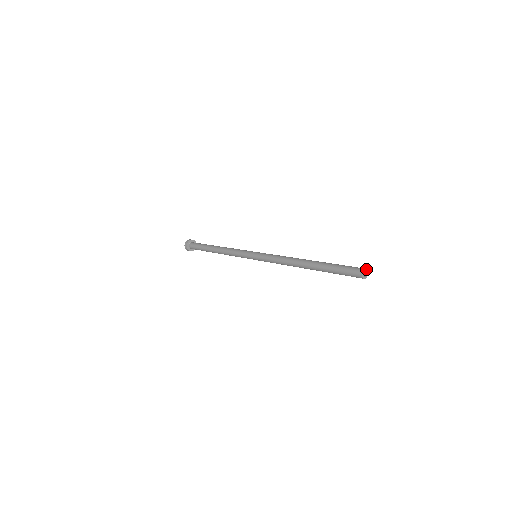
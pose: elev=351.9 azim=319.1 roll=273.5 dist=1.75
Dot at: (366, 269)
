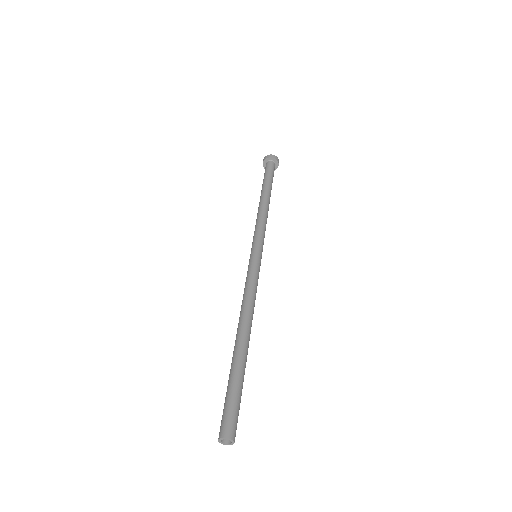
Dot at: (222, 438)
